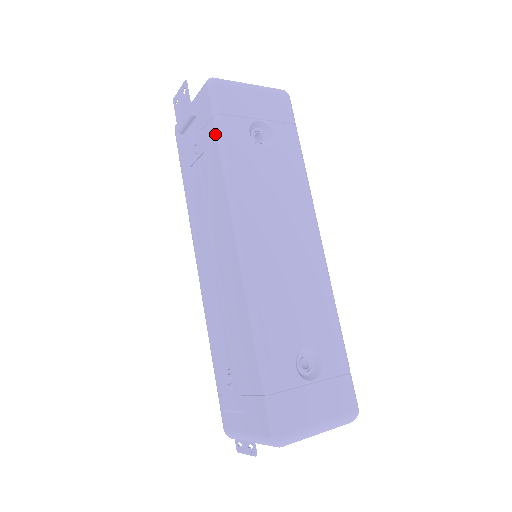
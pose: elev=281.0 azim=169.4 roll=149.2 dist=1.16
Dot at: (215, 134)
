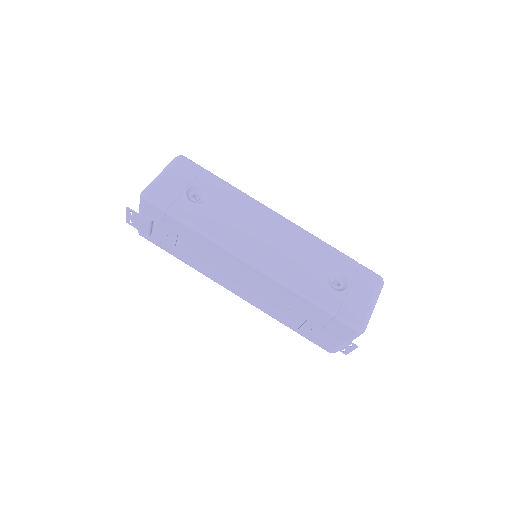
Dot at: (177, 221)
